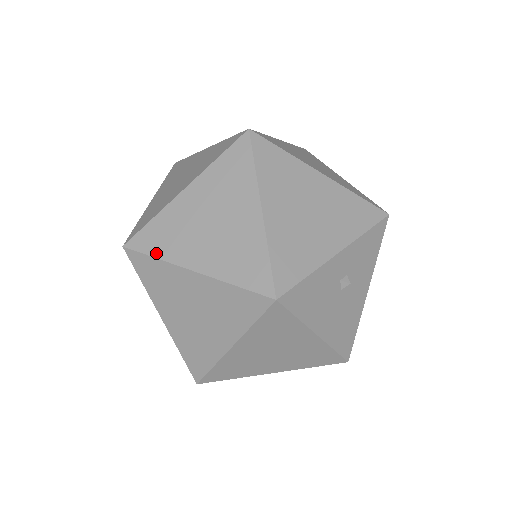
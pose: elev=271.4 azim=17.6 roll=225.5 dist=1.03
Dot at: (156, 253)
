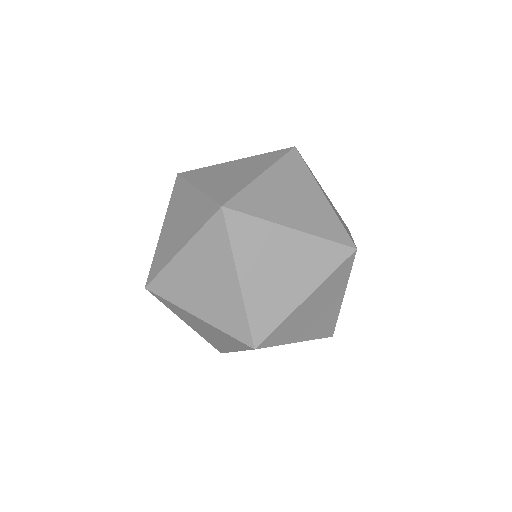
Dot at: (256, 214)
